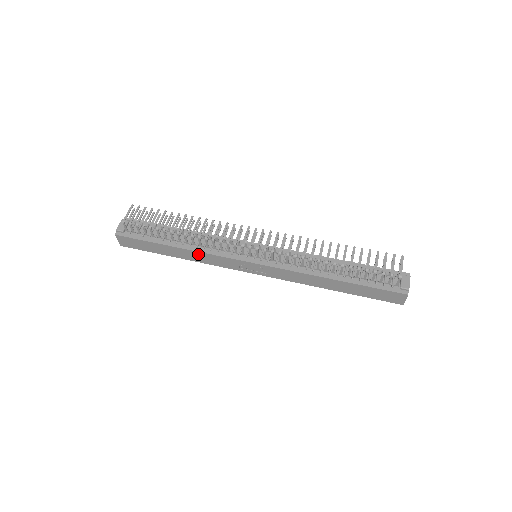
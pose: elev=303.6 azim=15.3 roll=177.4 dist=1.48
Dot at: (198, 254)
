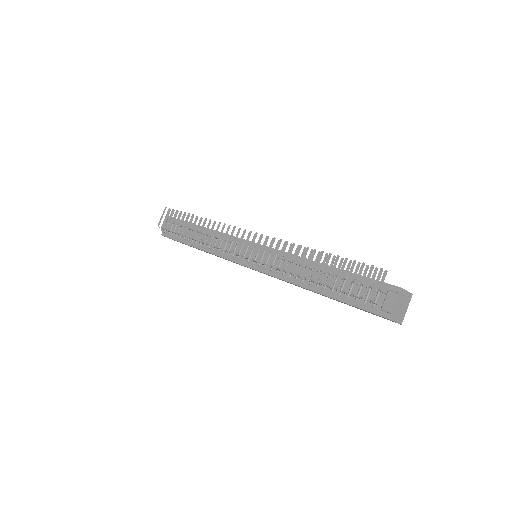
Dot at: occluded
